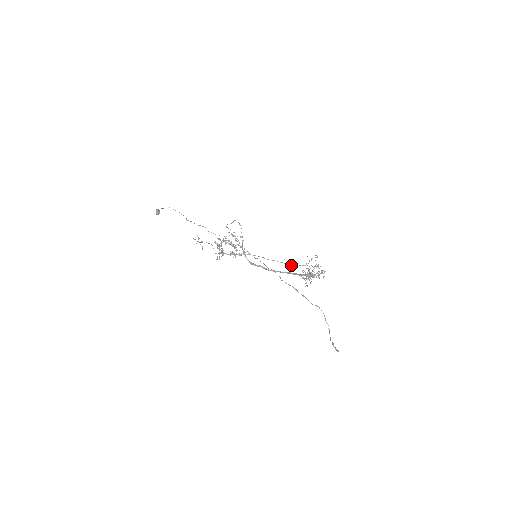
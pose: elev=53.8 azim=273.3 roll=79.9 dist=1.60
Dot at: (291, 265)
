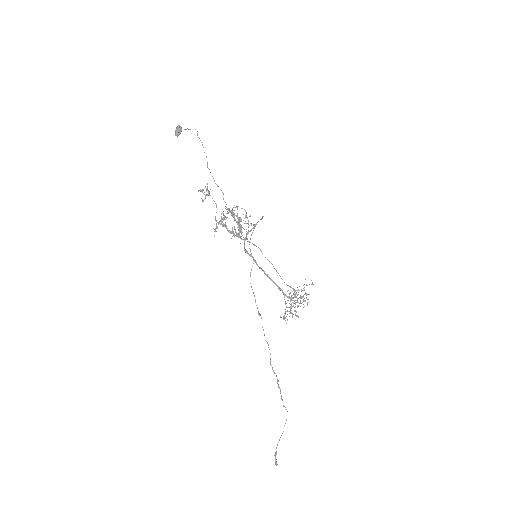
Dot at: occluded
